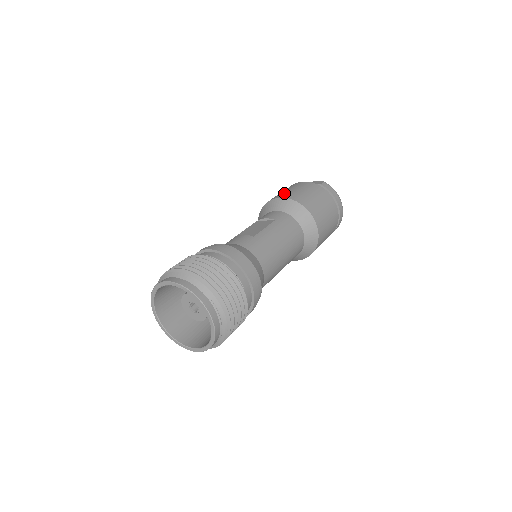
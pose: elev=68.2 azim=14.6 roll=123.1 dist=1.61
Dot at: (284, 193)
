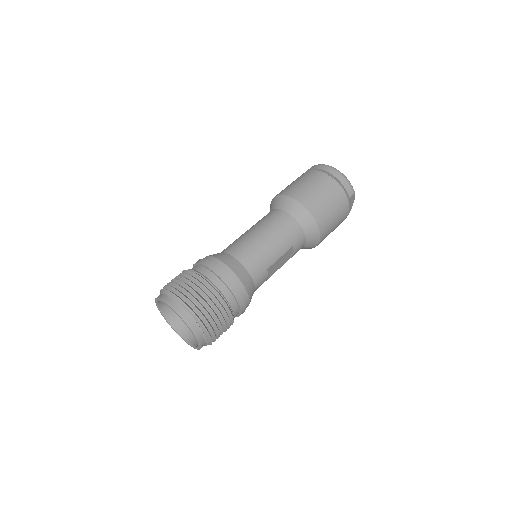
Dot at: occluded
